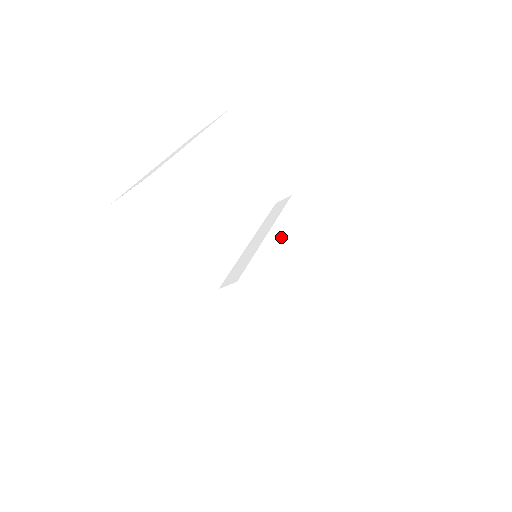
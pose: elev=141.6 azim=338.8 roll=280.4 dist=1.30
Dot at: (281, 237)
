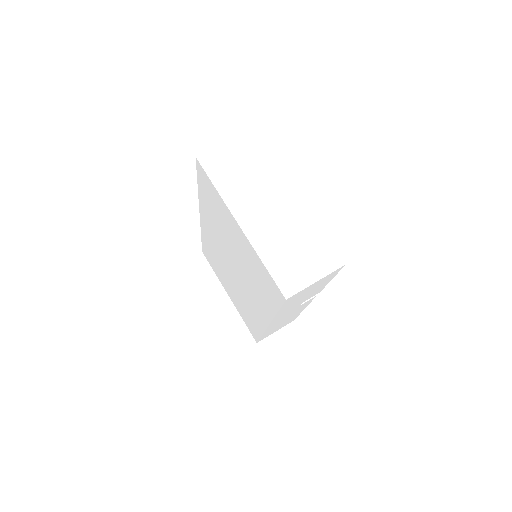
Dot at: occluded
